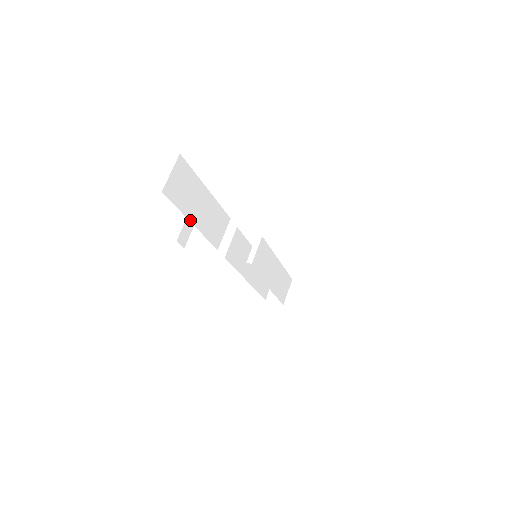
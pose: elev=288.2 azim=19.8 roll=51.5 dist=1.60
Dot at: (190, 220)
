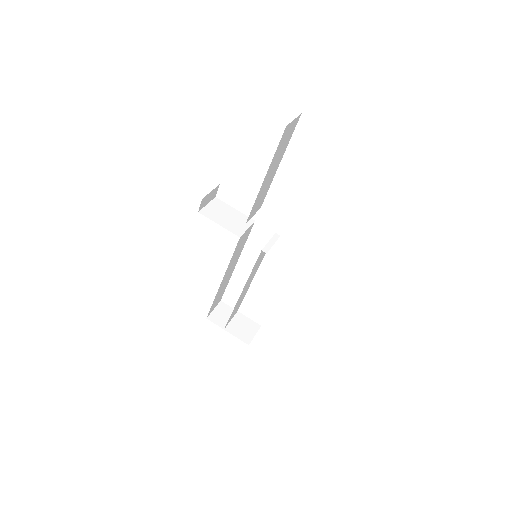
Dot at: occluded
